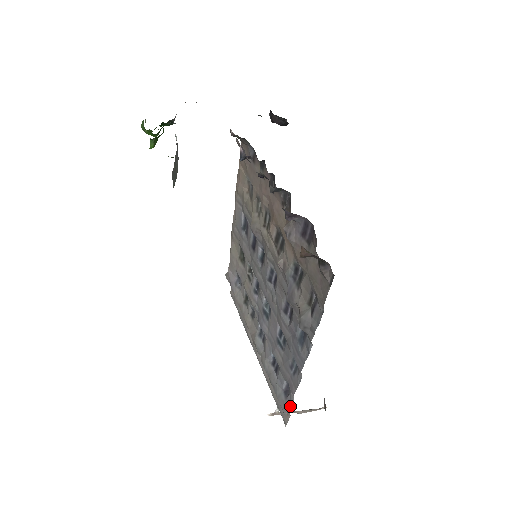
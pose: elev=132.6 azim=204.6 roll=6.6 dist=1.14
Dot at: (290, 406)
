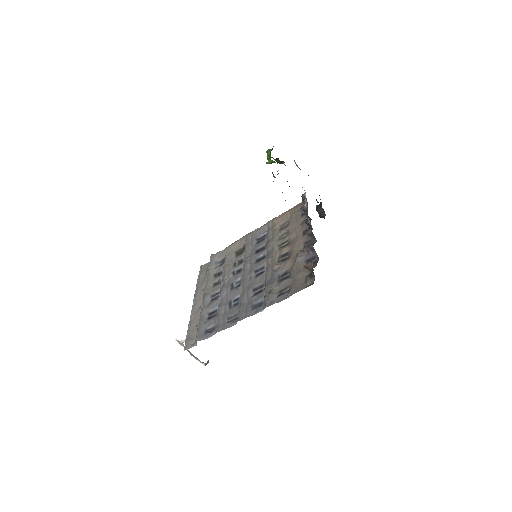
Dot at: (205, 338)
